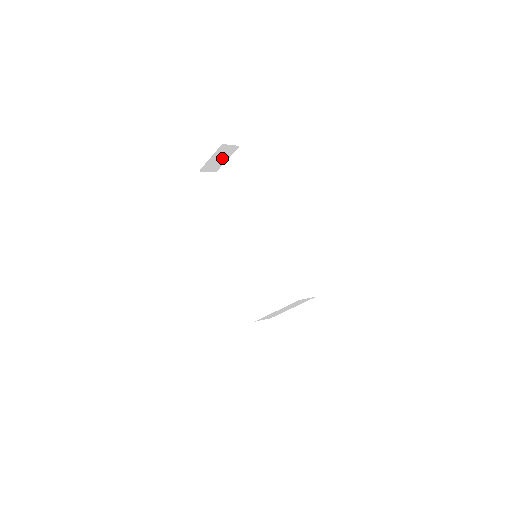
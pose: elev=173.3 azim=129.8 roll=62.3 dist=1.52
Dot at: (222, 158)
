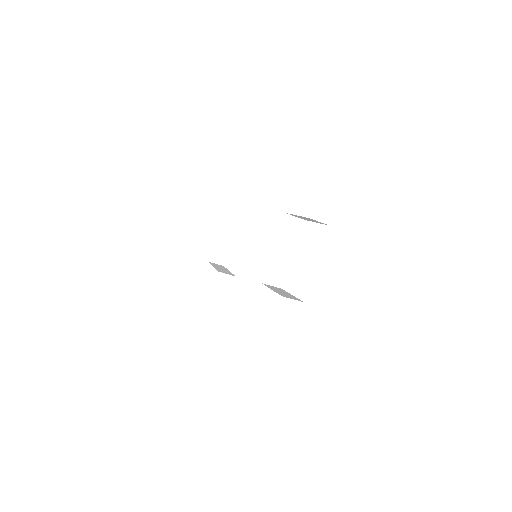
Dot at: (224, 245)
